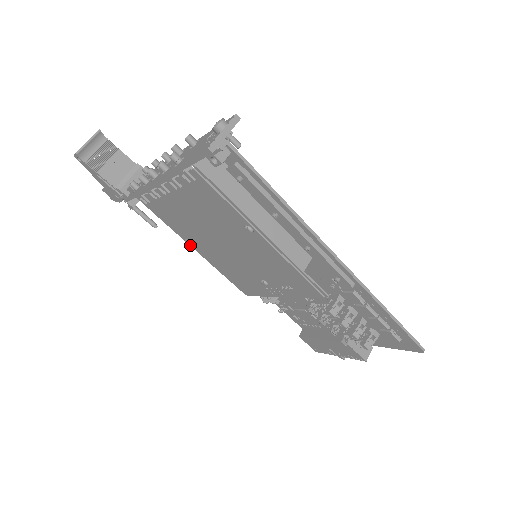
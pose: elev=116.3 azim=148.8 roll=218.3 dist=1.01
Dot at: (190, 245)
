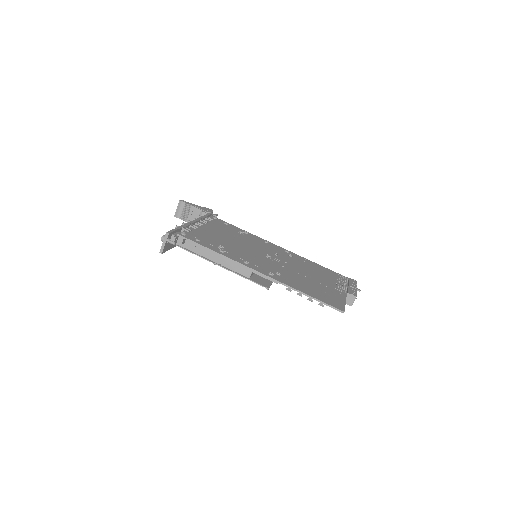
Dot at: occluded
